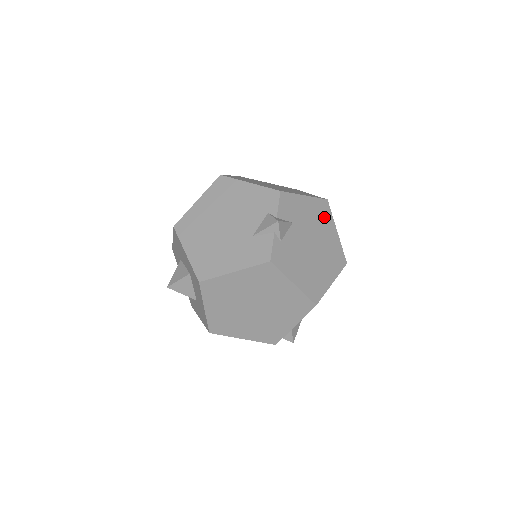
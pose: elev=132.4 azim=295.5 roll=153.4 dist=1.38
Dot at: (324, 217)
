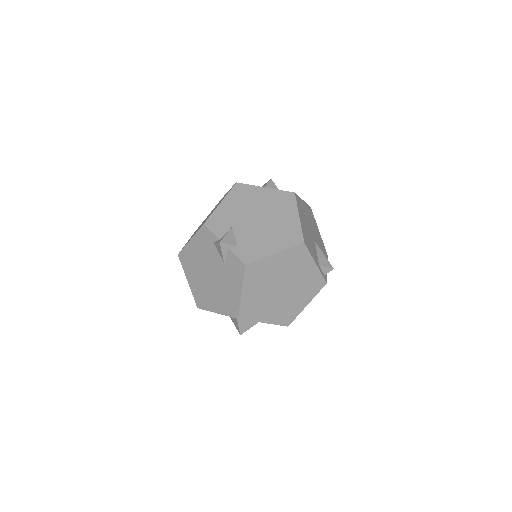
Dot at: (247, 194)
